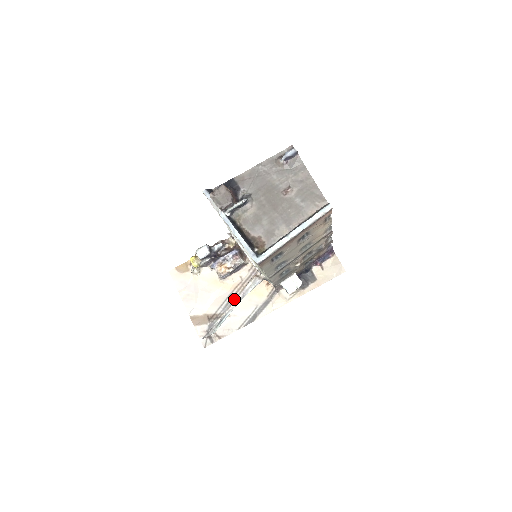
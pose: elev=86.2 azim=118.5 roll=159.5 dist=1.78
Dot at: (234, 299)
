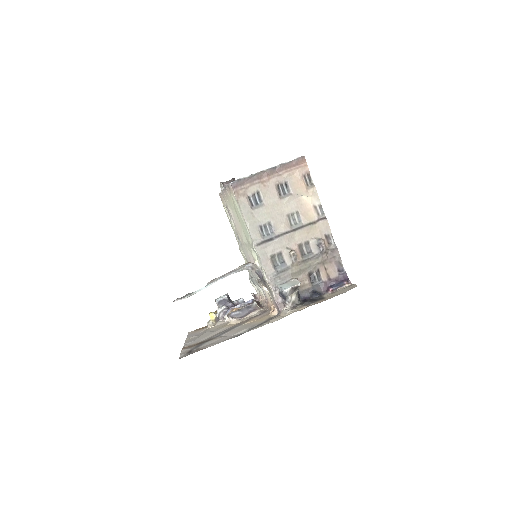
Dot at: (233, 328)
